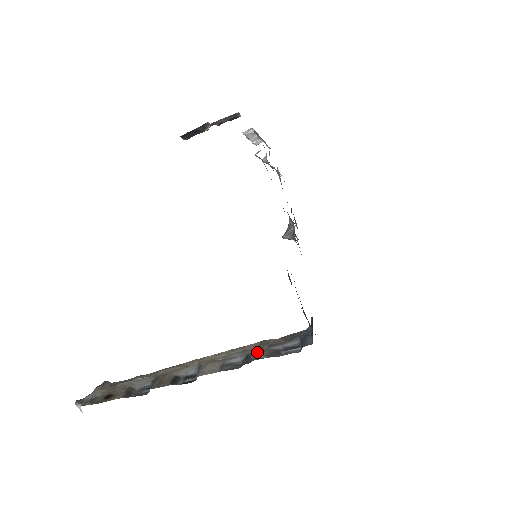
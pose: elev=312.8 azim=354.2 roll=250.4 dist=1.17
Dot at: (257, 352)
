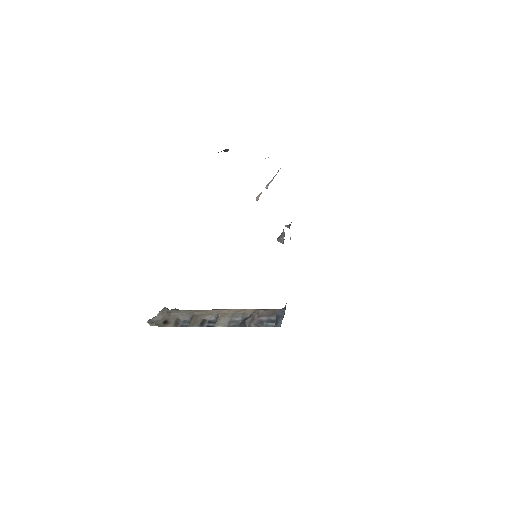
Dot at: (250, 319)
